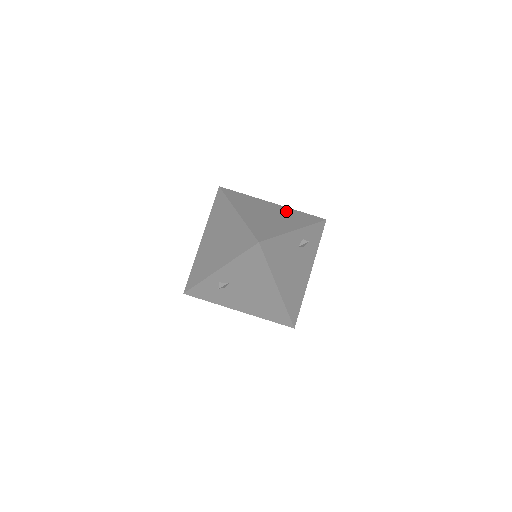
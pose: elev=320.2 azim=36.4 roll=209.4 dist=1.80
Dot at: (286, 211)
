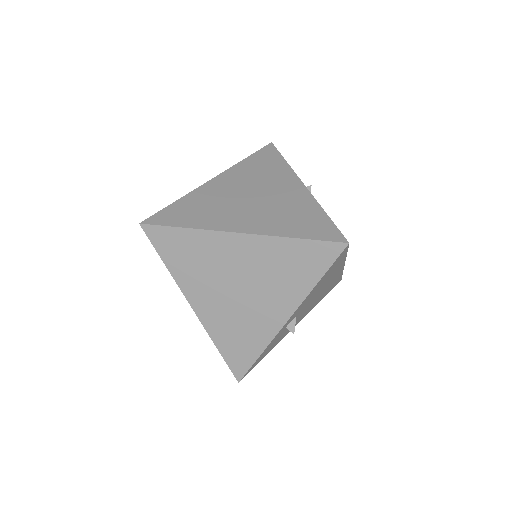
Dot at: (243, 174)
